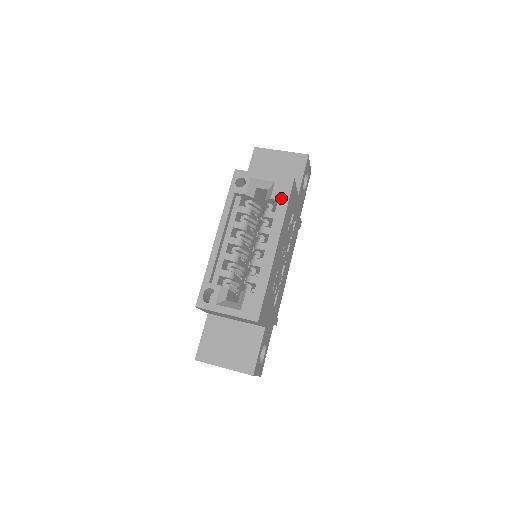
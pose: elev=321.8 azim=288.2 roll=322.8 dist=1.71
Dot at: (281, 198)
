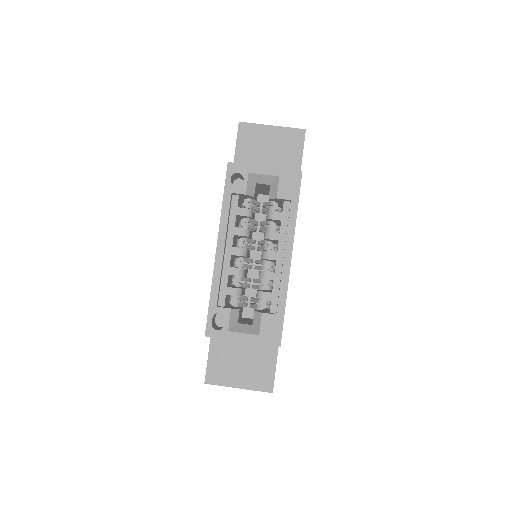
Dot at: (289, 197)
